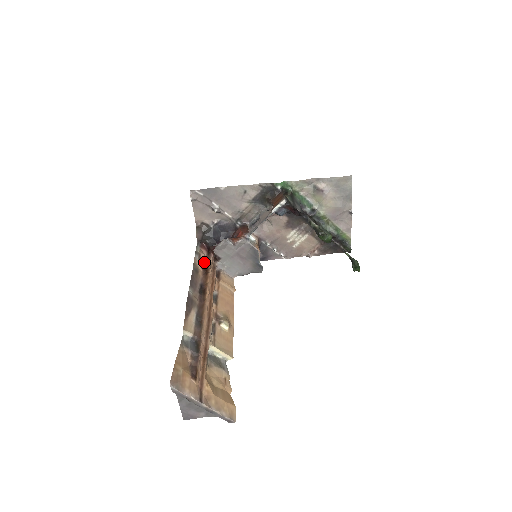
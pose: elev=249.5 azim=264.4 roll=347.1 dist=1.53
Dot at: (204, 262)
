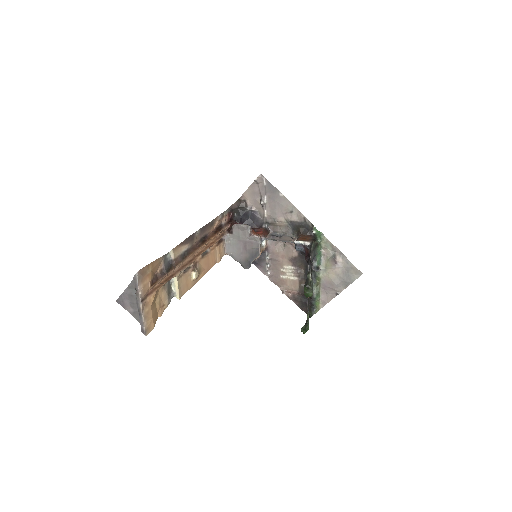
Dot at: (221, 224)
